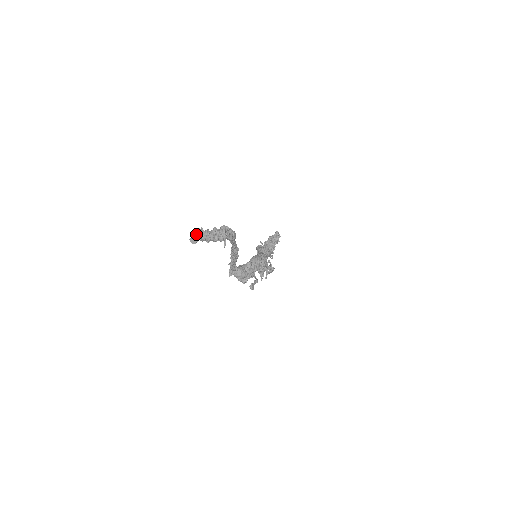
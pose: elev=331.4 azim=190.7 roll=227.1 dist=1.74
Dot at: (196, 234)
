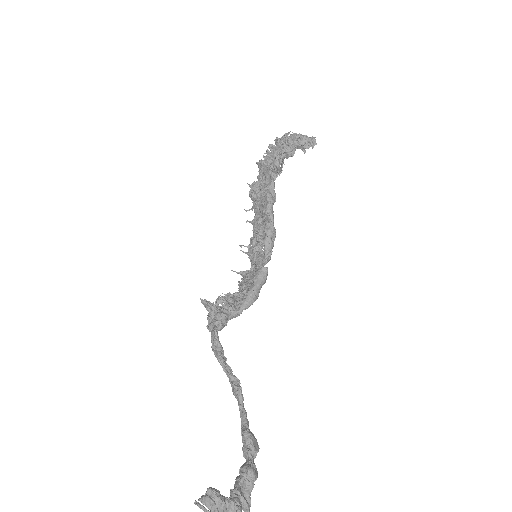
Dot at: out of frame
